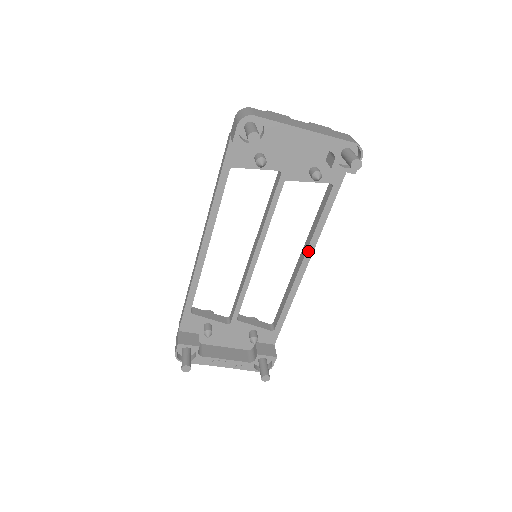
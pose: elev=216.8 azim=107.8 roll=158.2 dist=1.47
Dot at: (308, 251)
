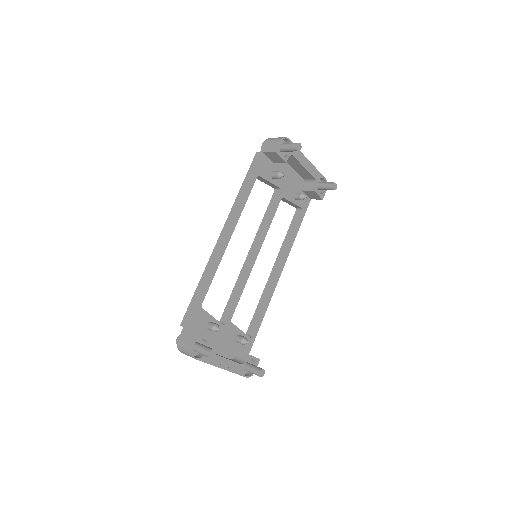
Dot at: (284, 260)
